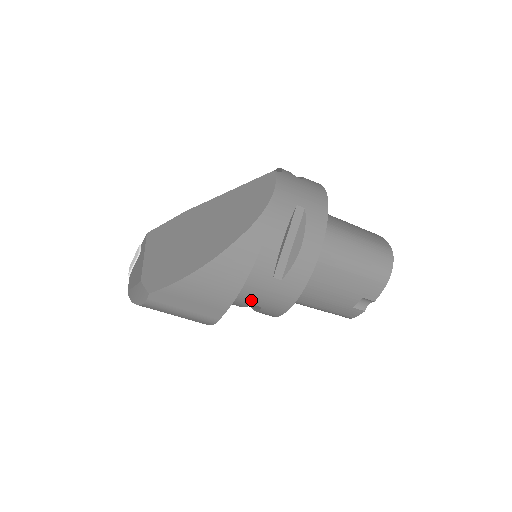
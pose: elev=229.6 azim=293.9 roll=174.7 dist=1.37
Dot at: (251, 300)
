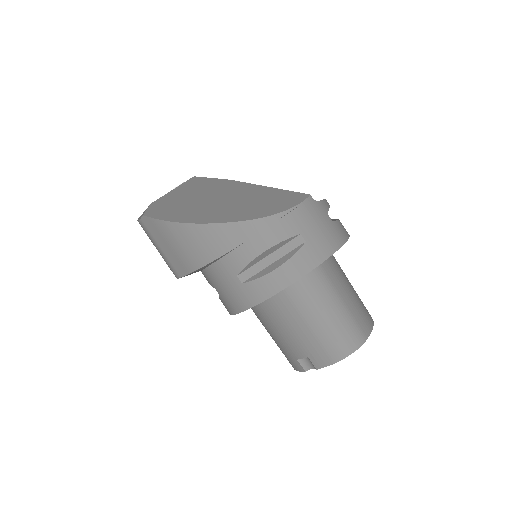
Dot at: (214, 282)
